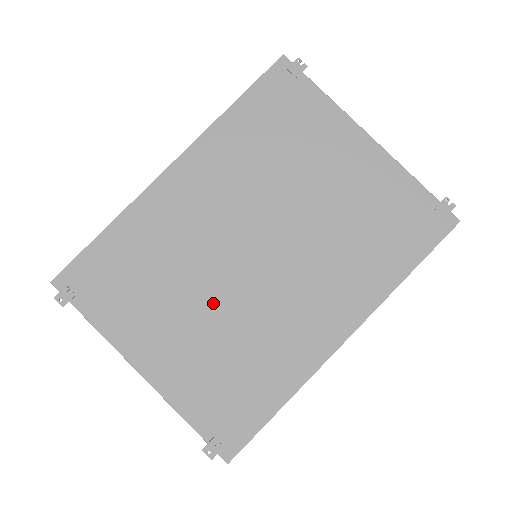
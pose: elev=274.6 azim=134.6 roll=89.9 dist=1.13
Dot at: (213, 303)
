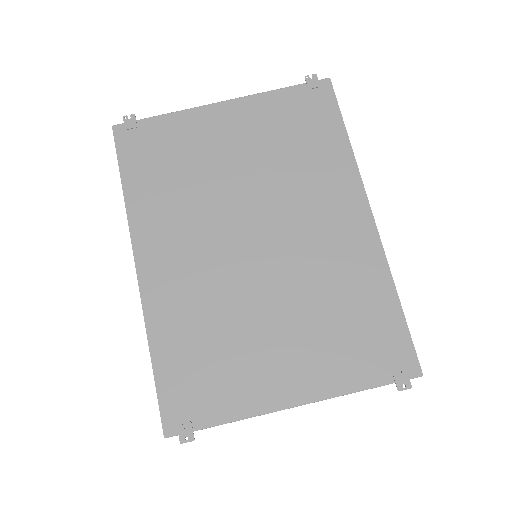
Dot at: (275, 303)
